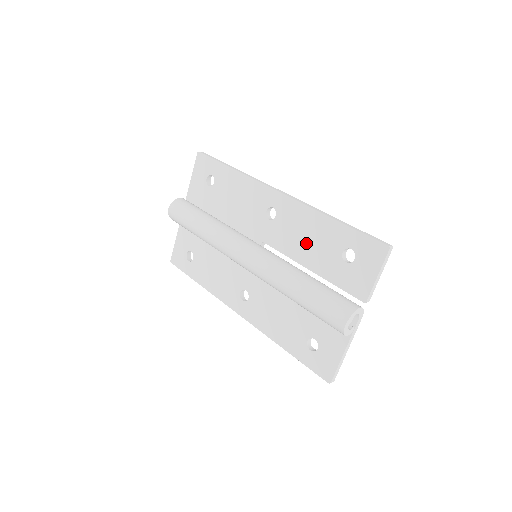
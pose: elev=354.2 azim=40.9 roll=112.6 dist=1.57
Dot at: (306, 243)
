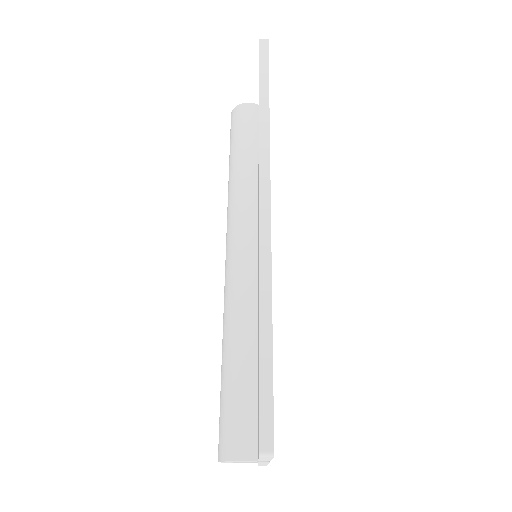
Dot at: occluded
